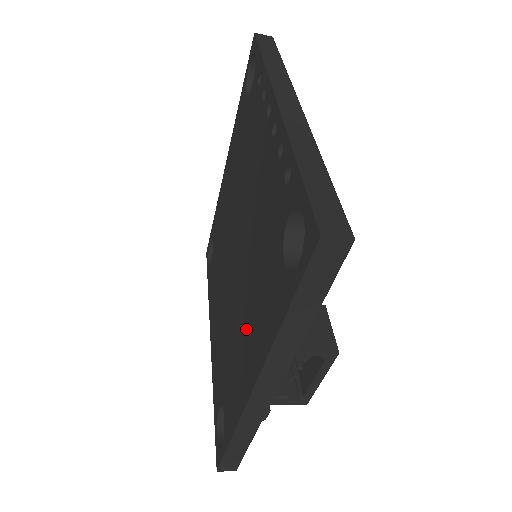
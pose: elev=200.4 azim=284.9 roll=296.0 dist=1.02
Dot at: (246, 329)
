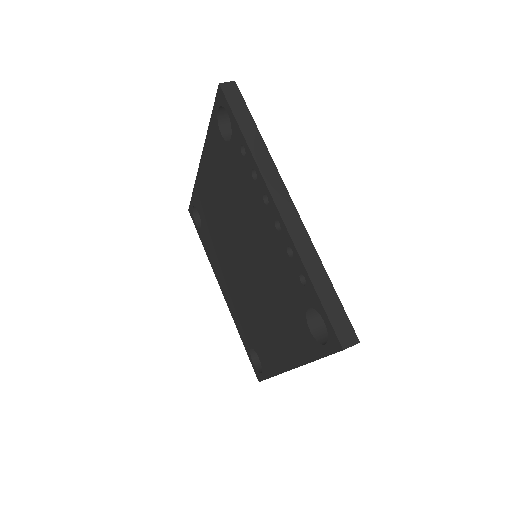
Dot at: (273, 330)
